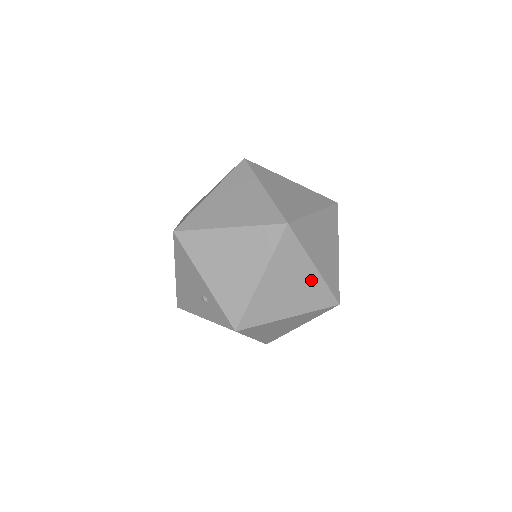
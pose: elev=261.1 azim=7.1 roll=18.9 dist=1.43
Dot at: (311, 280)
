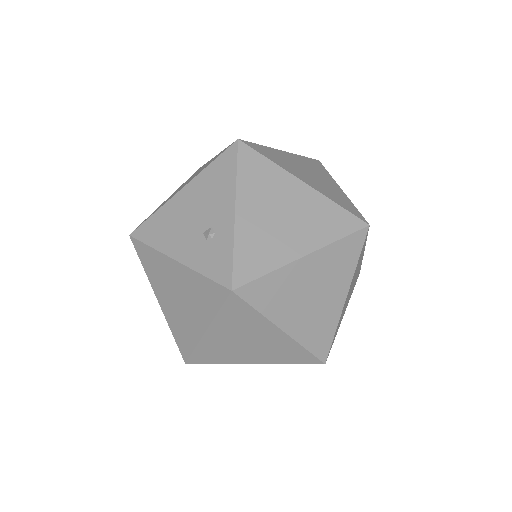
Dot at: (332, 308)
